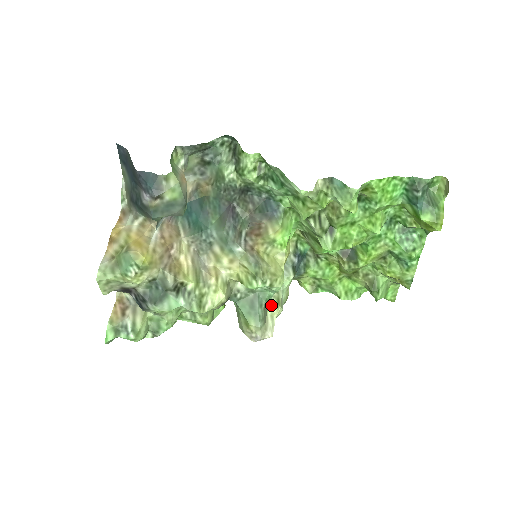
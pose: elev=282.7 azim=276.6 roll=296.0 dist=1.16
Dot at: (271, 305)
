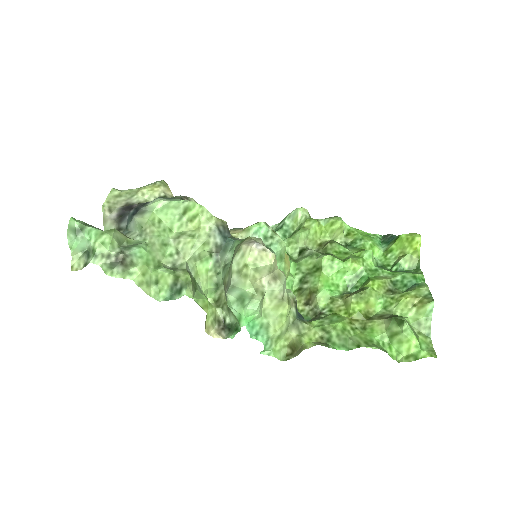
Dot at: occluded
